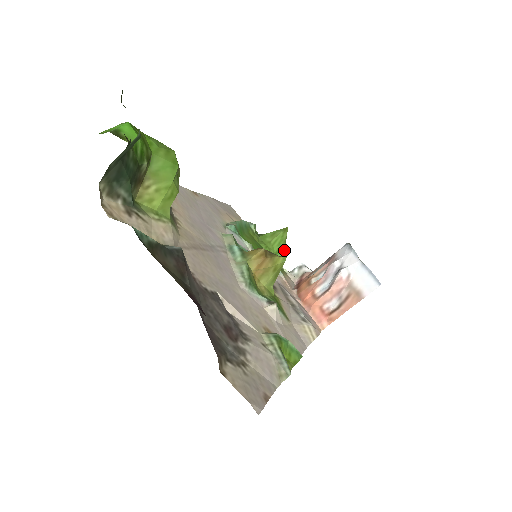
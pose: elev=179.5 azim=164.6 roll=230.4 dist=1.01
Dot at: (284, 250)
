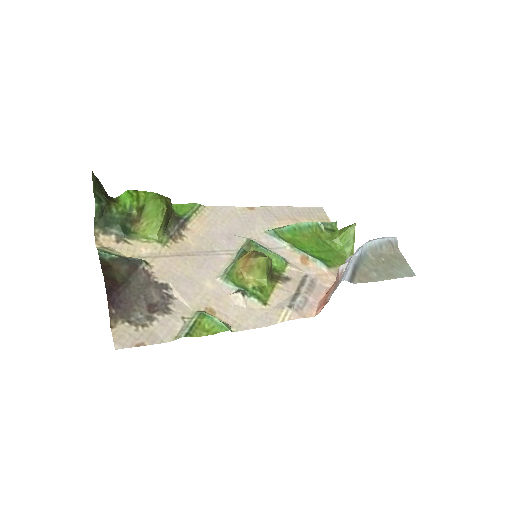
Dot at: occluded
